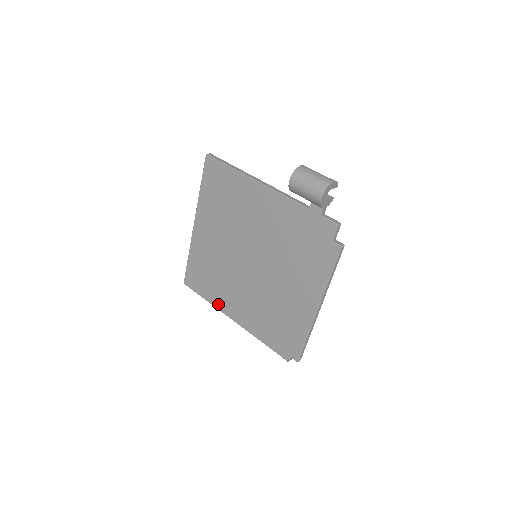
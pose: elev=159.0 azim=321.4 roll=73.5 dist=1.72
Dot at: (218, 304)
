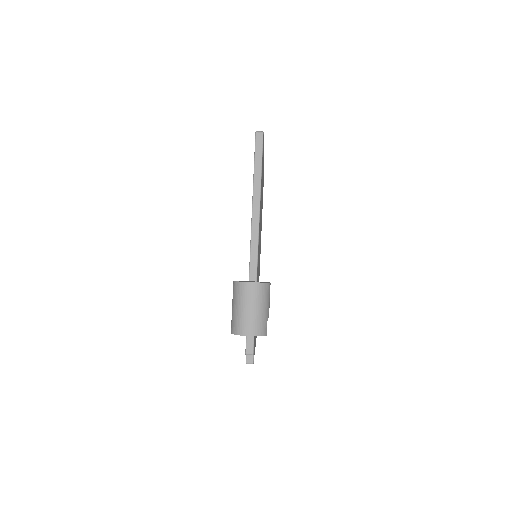
Dot at: occluded
